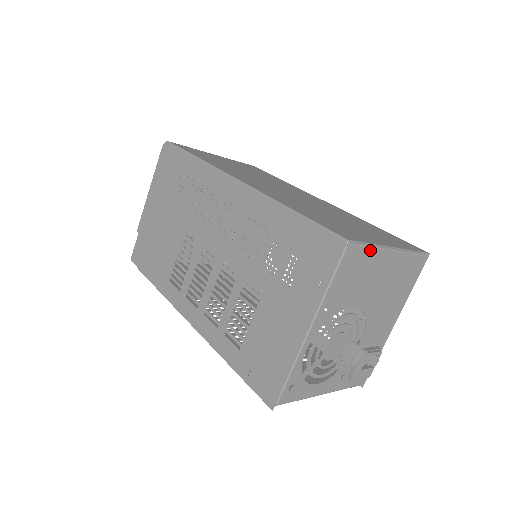
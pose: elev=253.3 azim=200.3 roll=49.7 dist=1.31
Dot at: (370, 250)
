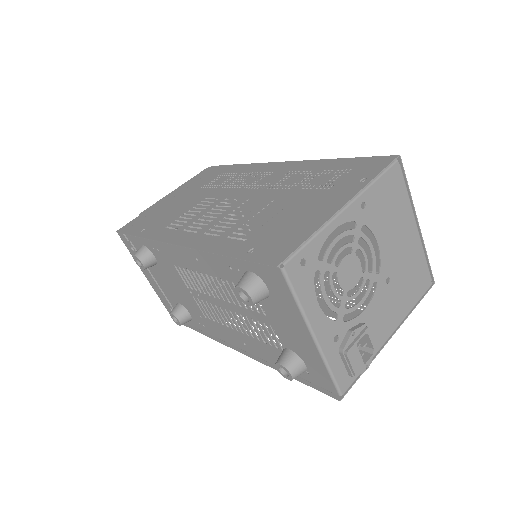
Dot at: (406, 195)
